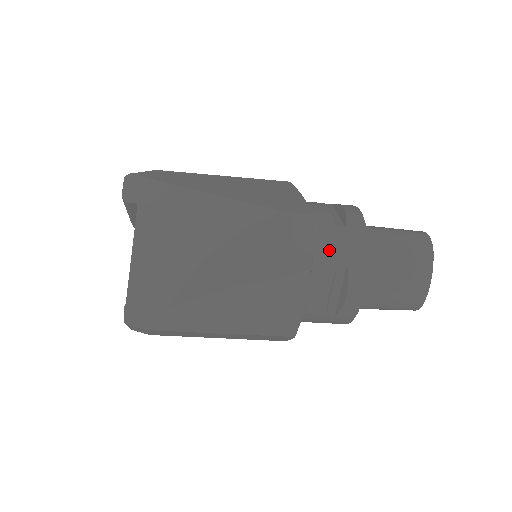
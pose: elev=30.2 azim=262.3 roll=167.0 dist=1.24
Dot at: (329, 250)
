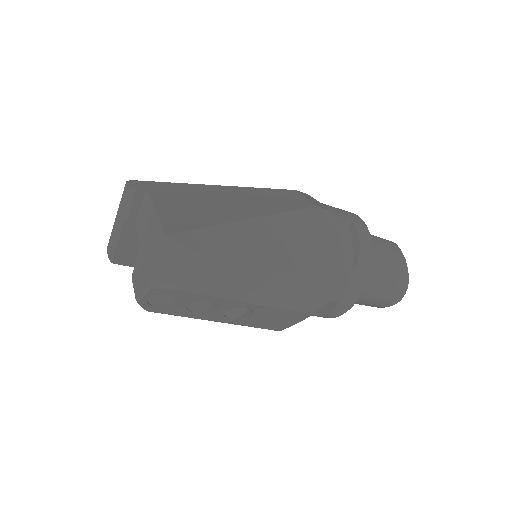
Dot at: (333, 209)
